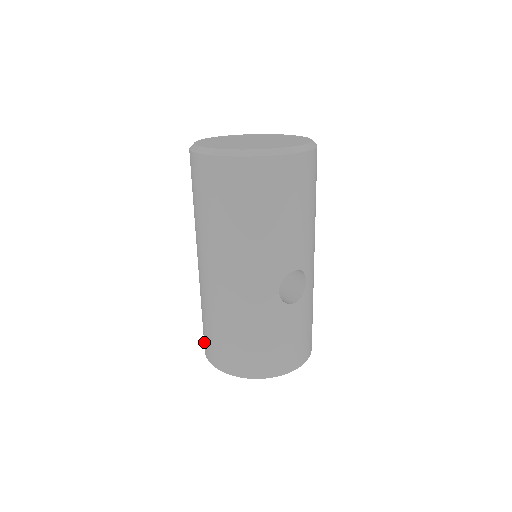
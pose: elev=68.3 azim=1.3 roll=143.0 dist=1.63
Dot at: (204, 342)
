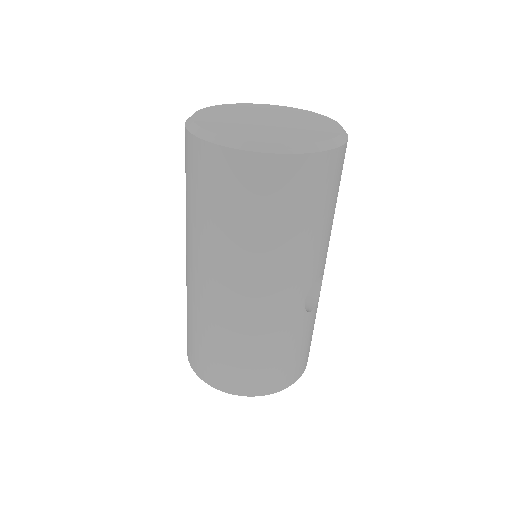
Dot at: (195, 361)
